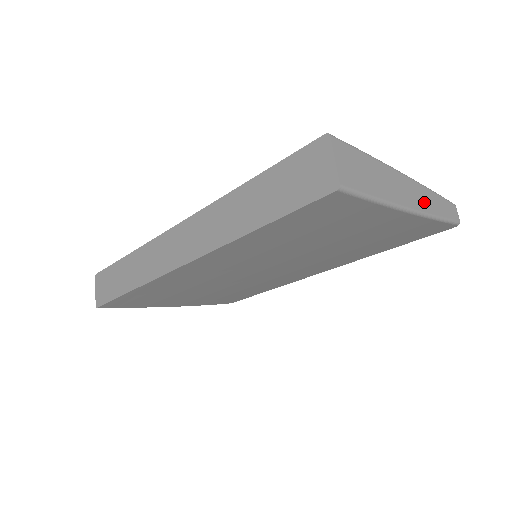
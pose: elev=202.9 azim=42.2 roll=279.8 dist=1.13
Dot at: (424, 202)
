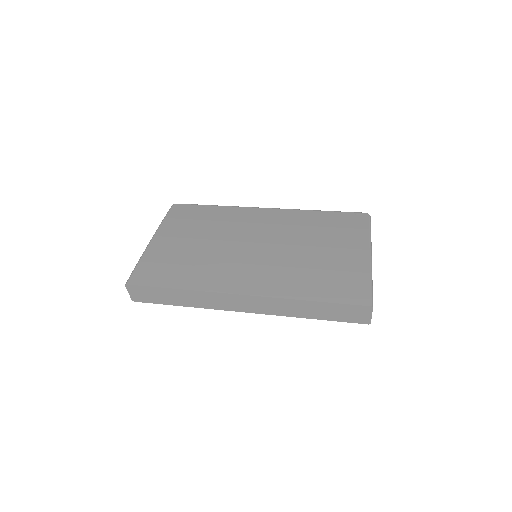
Dot at: occluded
